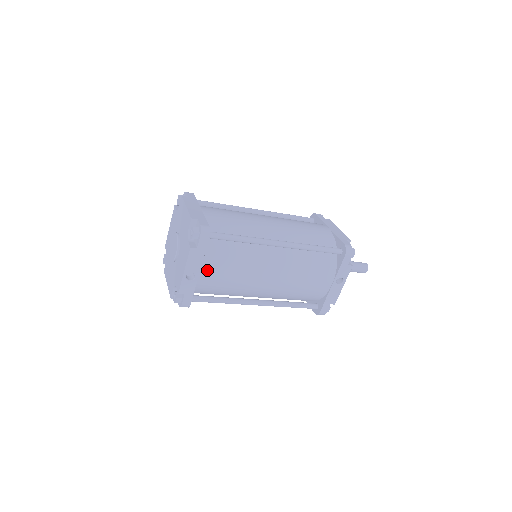
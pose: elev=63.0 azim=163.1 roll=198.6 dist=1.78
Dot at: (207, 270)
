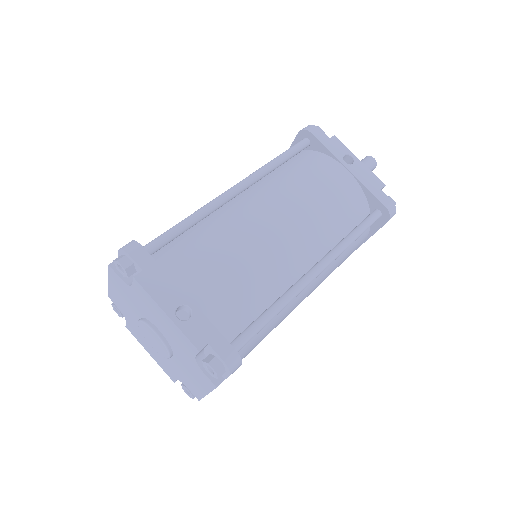
Dot at: (193, 285)
